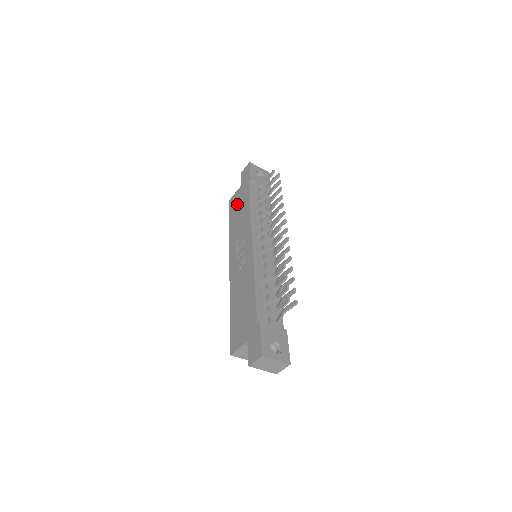
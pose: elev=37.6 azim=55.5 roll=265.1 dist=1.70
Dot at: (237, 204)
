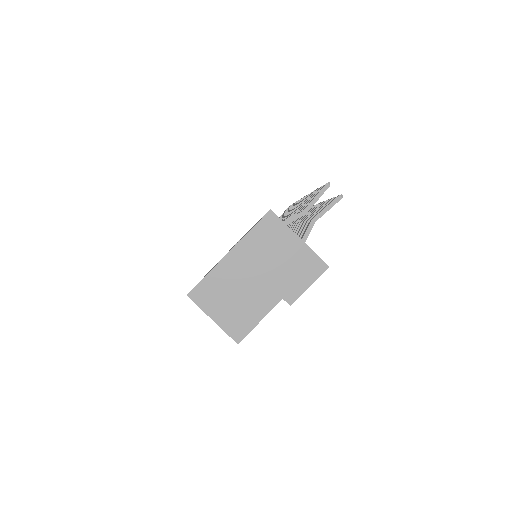
Dot at: occluded
